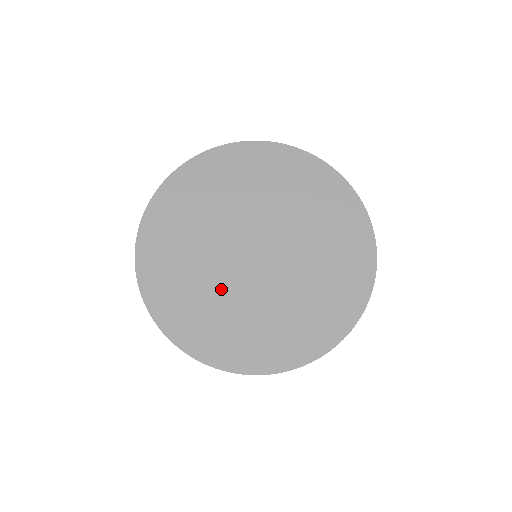
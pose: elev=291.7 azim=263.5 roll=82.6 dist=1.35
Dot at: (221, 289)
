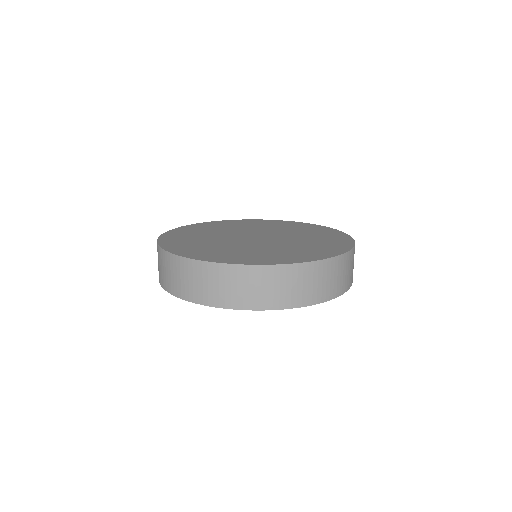
Dot at: (220, 243)
